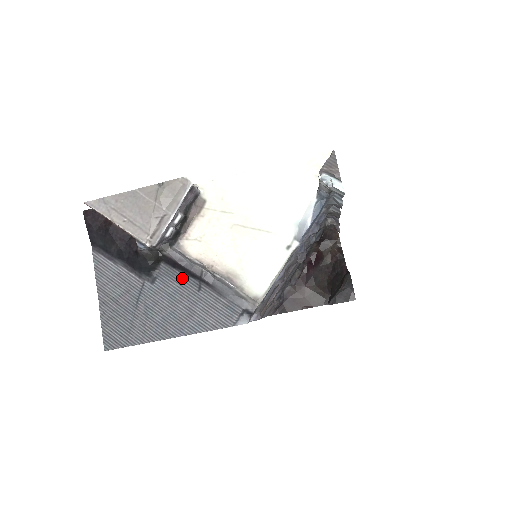
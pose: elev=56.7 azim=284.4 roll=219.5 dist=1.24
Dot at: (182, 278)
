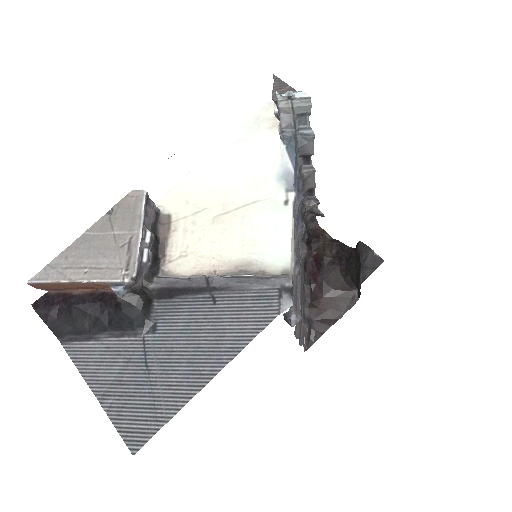
Dot at: (187, 303)
